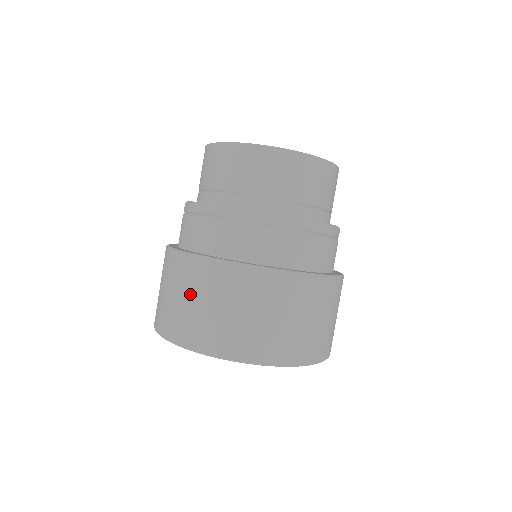
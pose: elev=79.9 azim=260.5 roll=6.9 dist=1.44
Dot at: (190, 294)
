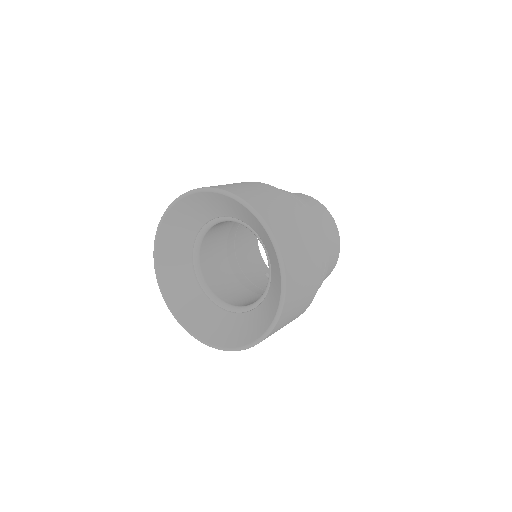
Dot at: occluded
